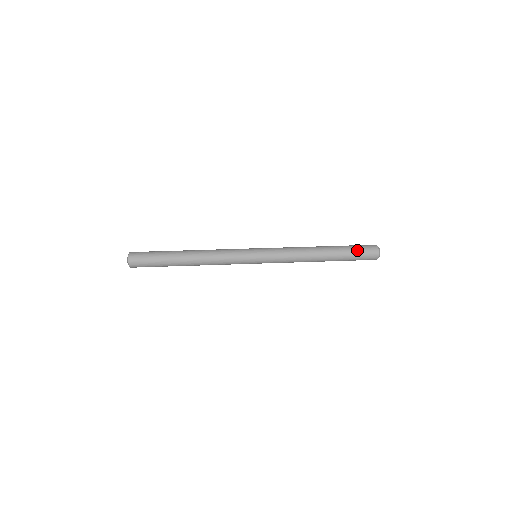
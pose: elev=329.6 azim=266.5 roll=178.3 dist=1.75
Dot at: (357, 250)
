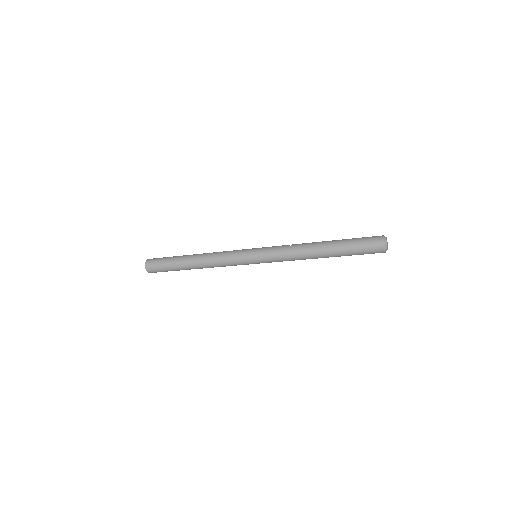
Dot at: (359, 238)
